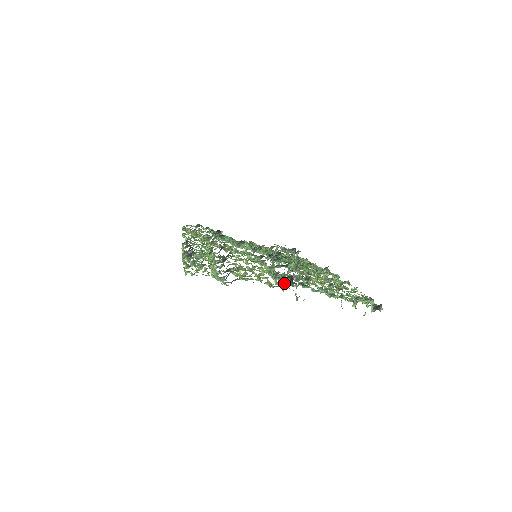
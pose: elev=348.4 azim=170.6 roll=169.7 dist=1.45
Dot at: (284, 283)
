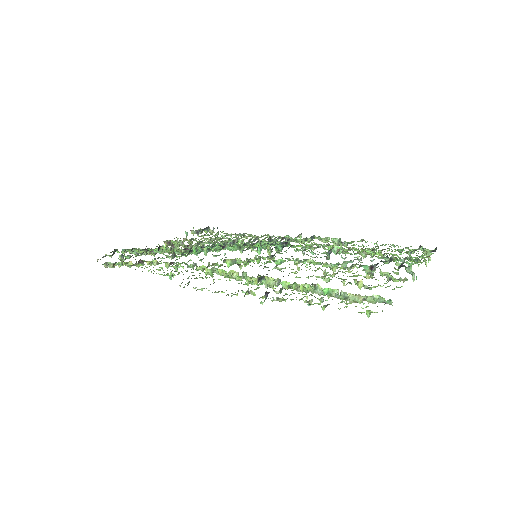
Dot at: occluded
